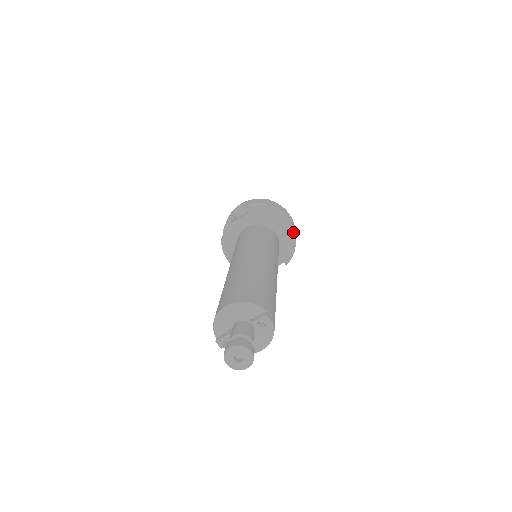
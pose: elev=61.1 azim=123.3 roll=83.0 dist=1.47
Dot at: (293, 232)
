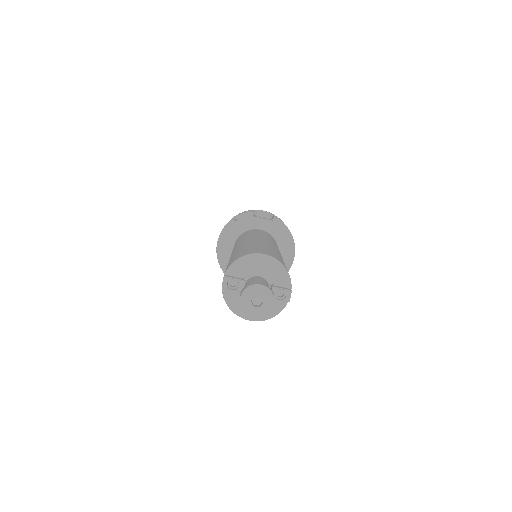
Dot at: (290, 267)
